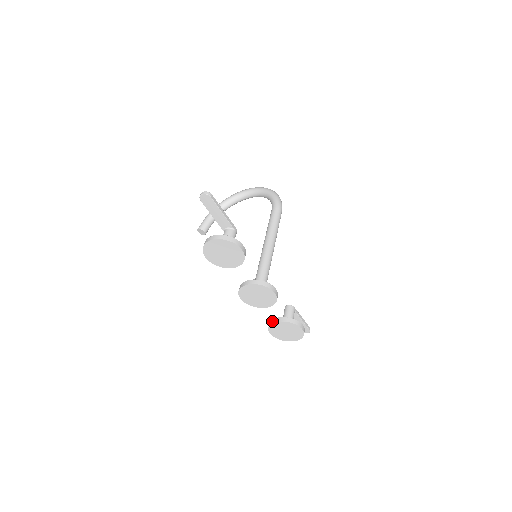
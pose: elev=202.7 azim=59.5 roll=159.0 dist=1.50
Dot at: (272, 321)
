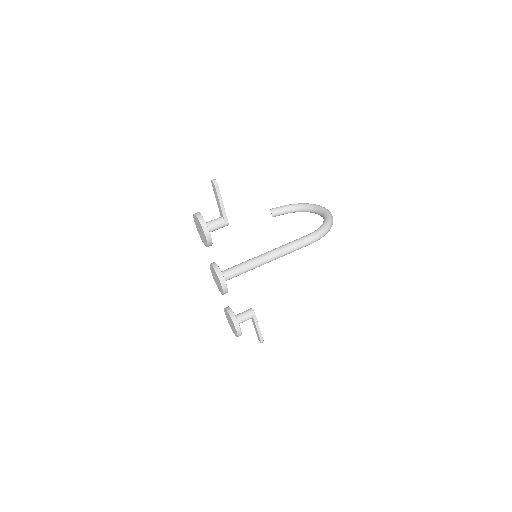
Dot at: (227, 307)
